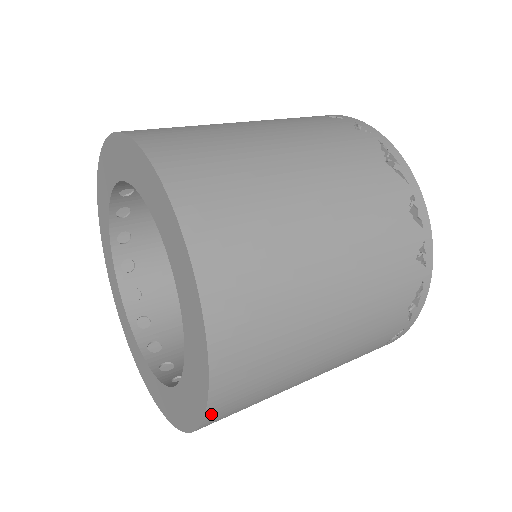
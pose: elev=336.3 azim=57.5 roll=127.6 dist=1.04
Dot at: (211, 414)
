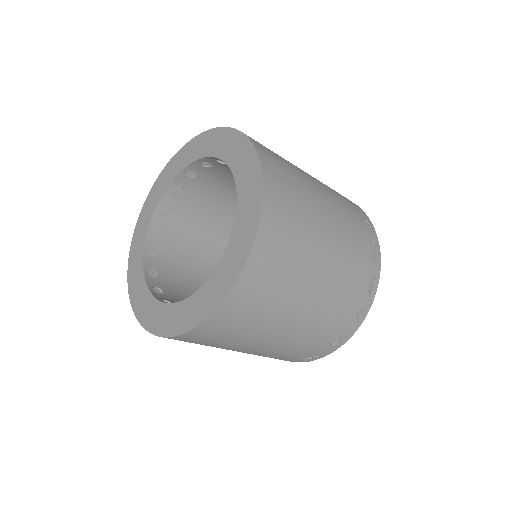
Dot at: (263, 227)
